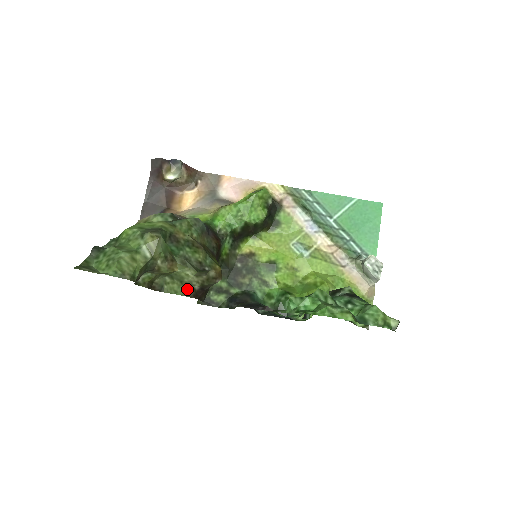
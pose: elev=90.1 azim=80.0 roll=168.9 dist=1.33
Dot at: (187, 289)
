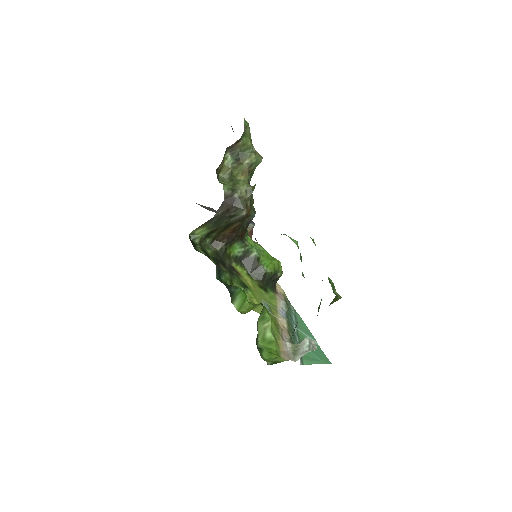
Dot at: (231, 189)
